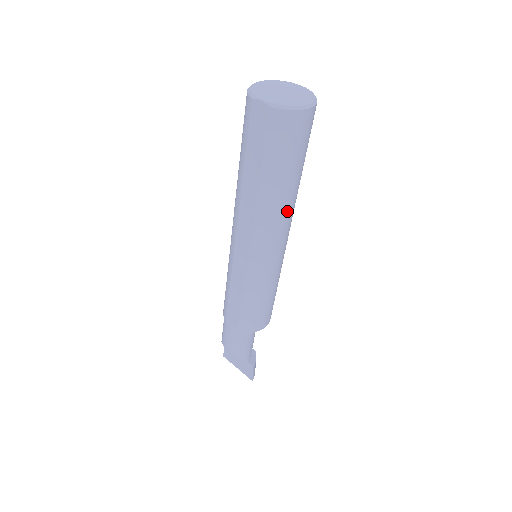
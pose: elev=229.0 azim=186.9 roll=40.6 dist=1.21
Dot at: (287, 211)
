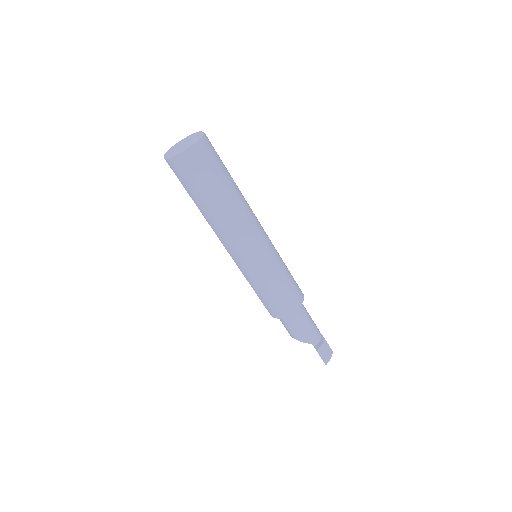
Dot at: (228, 219)
